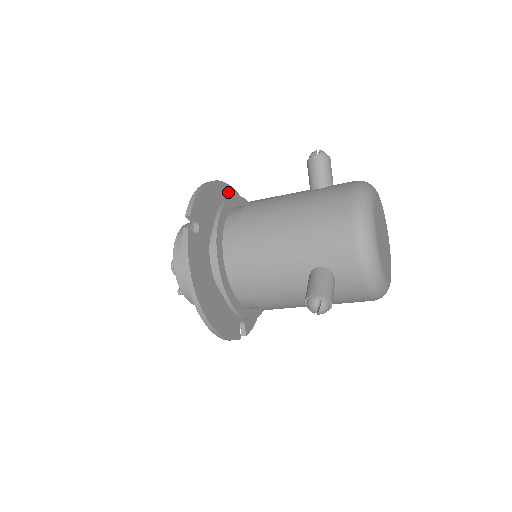
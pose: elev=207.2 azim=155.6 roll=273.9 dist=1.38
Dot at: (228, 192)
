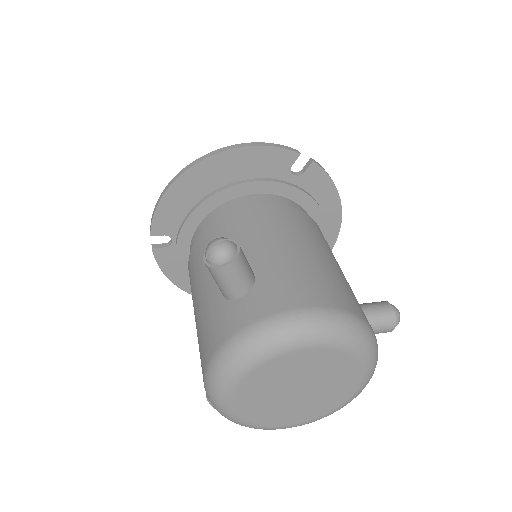
Dot at: (227, 161)
